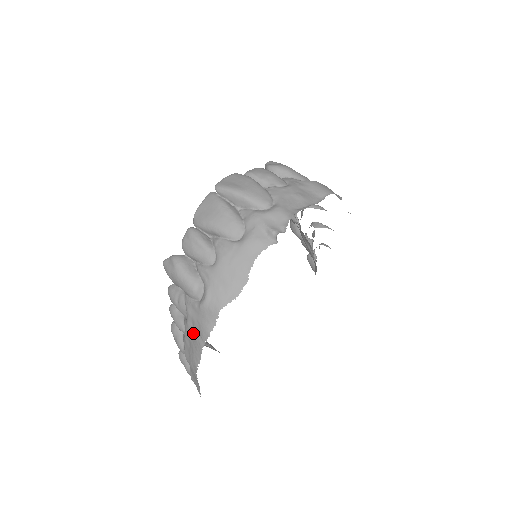
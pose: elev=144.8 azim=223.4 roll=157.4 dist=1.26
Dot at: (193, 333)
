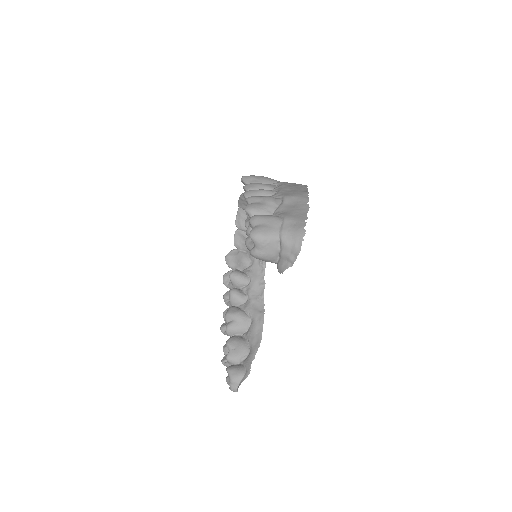
Dot at: (292, 186)
